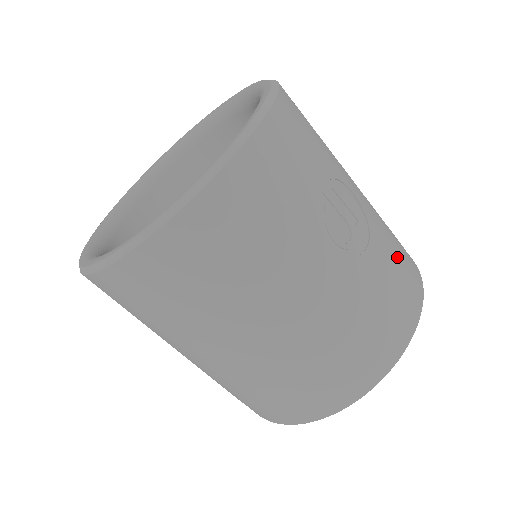
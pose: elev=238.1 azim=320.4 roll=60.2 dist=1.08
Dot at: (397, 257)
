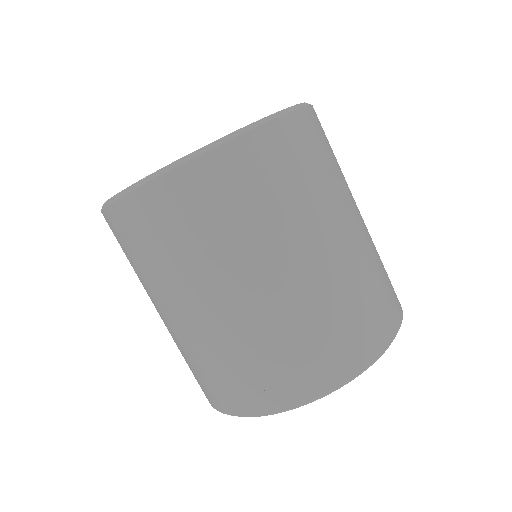
Dot at: occluded
